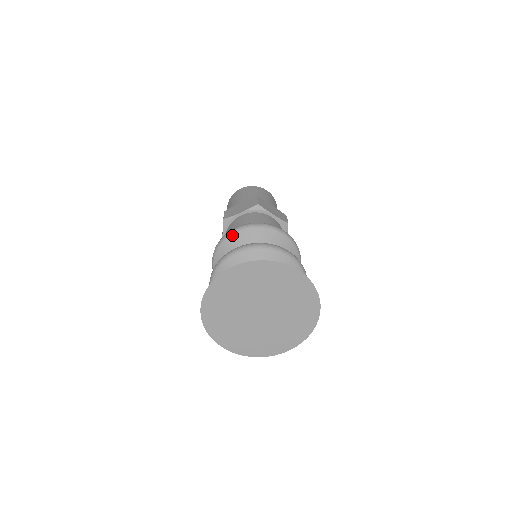
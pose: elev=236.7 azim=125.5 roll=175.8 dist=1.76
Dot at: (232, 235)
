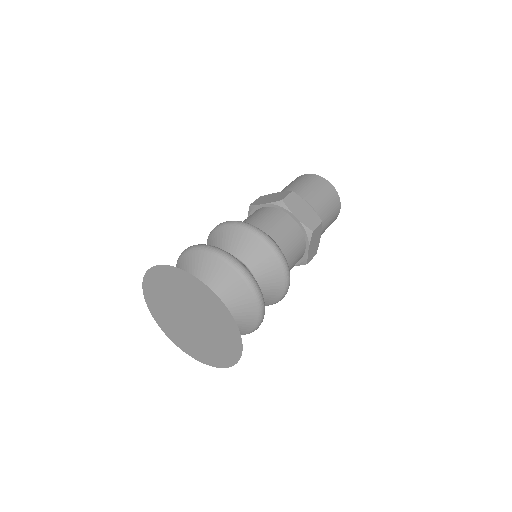
Dot at: (220, 228)
